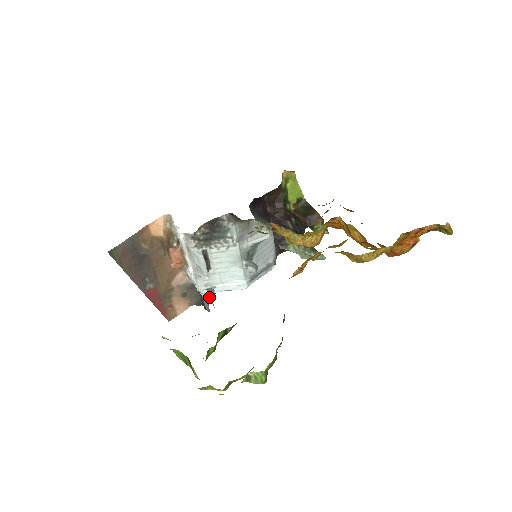
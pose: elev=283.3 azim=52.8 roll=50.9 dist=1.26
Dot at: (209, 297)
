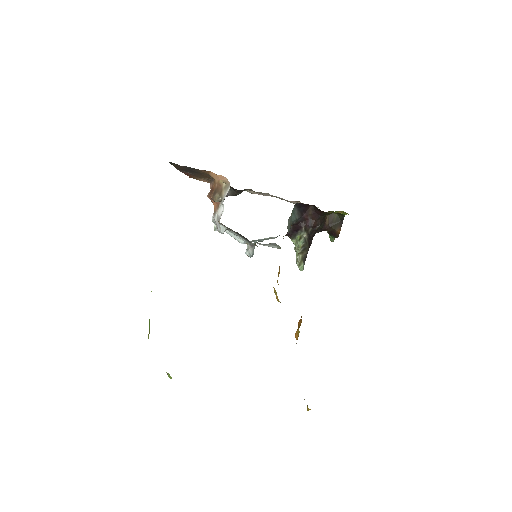
Dot at: occluded
